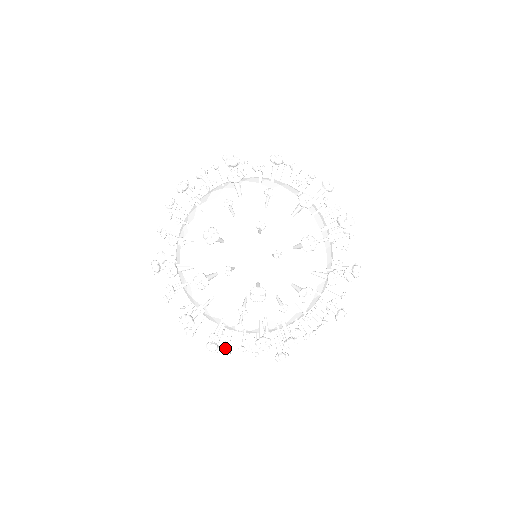
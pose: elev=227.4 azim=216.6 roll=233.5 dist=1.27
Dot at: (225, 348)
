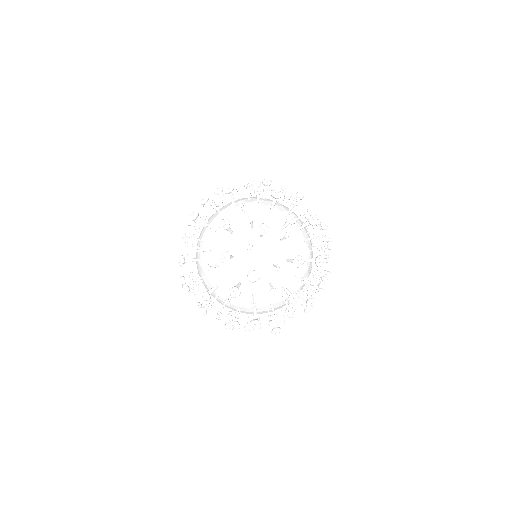
Dot at: (247, 325)
